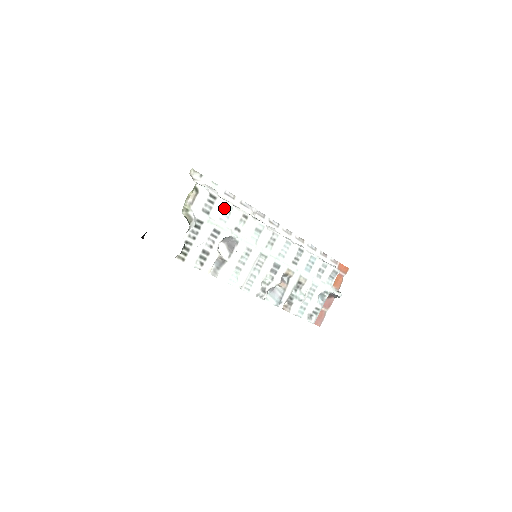
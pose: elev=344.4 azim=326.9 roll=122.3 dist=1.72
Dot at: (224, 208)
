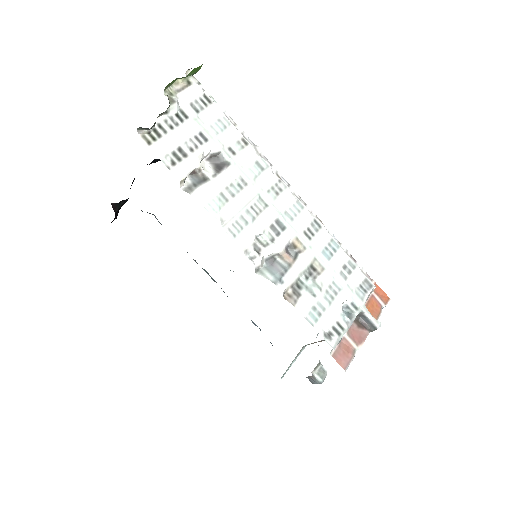
Dot at: (219, 118)
